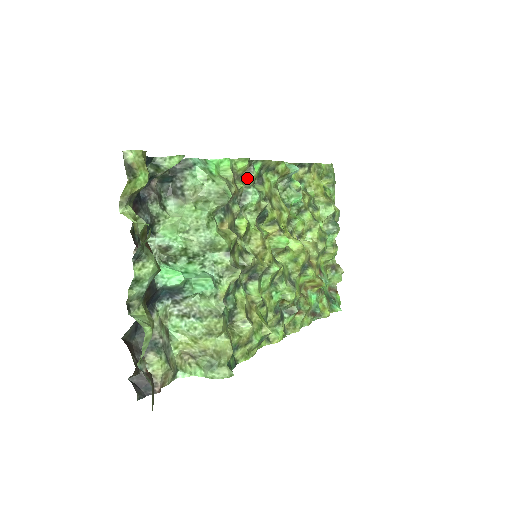
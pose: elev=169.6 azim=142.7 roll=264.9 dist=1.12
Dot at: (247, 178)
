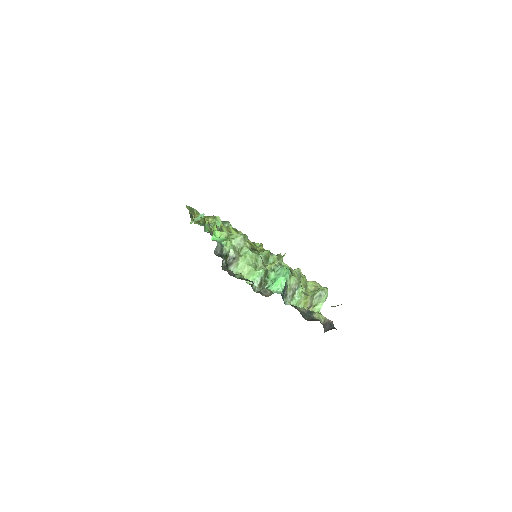
Dot at: occluded
